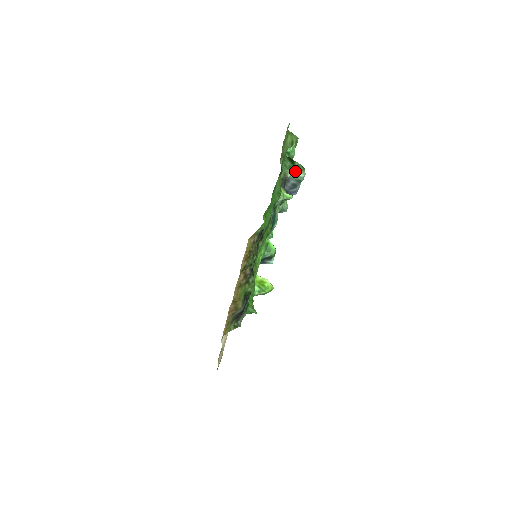
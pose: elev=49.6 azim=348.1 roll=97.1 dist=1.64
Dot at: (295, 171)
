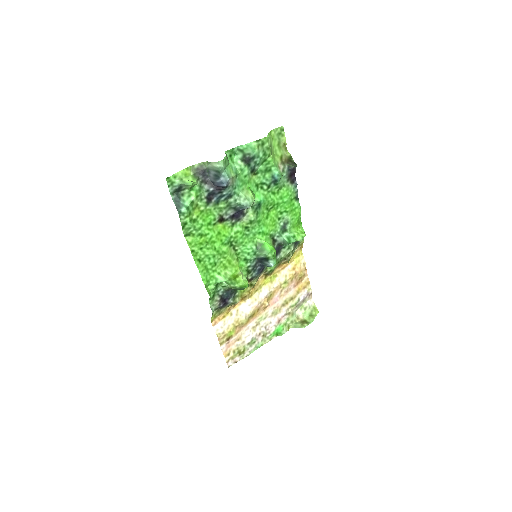
Dot at: (210, 162)
